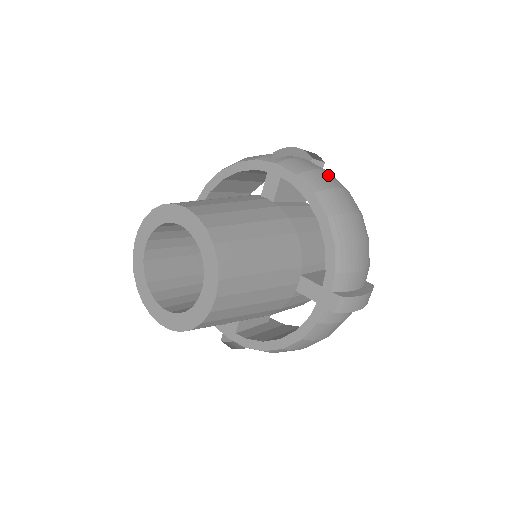
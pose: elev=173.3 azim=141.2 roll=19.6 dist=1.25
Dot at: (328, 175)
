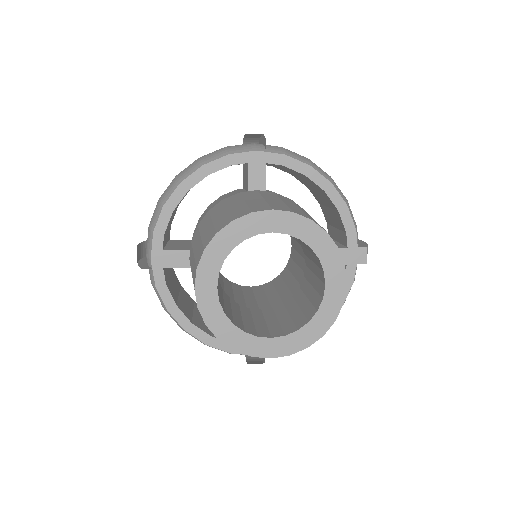
Dot at: occluded
